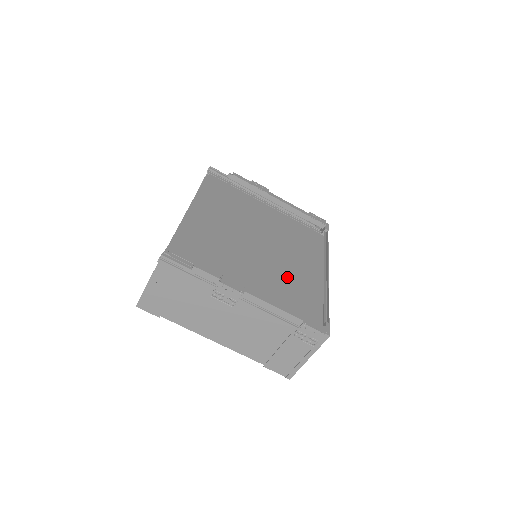
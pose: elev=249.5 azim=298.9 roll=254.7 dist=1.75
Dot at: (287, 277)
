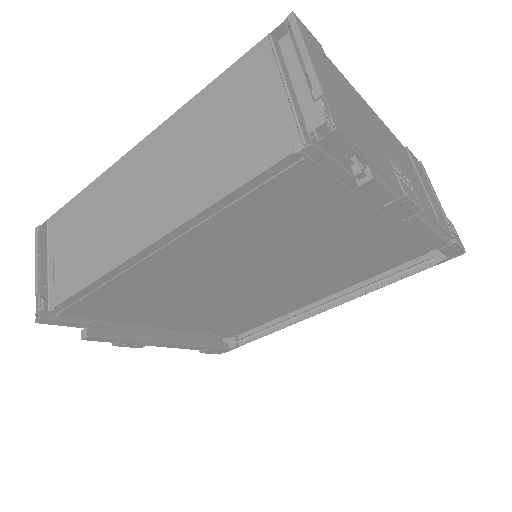
Dot at: (251, 308)
